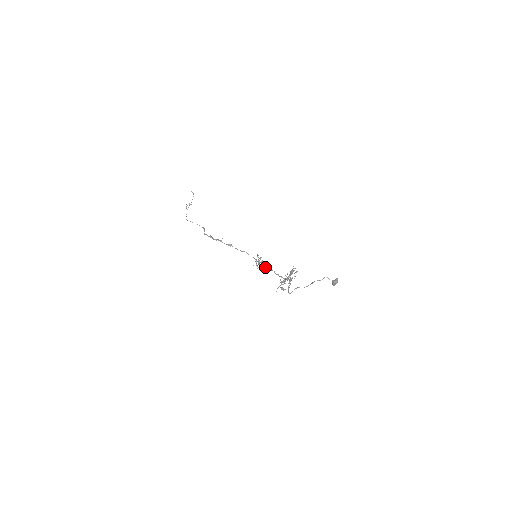
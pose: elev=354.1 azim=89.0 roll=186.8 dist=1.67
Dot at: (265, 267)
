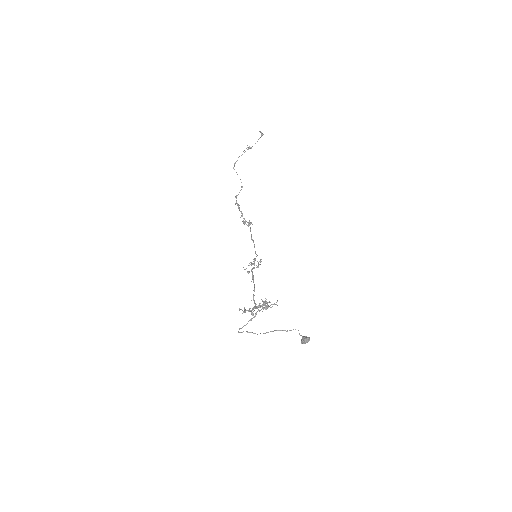
Dot at: (252, 277)
